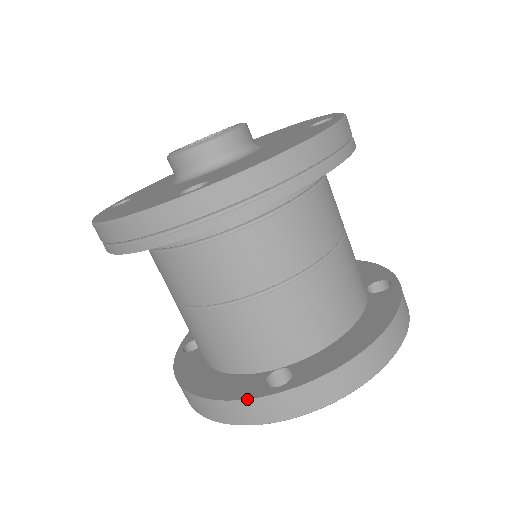
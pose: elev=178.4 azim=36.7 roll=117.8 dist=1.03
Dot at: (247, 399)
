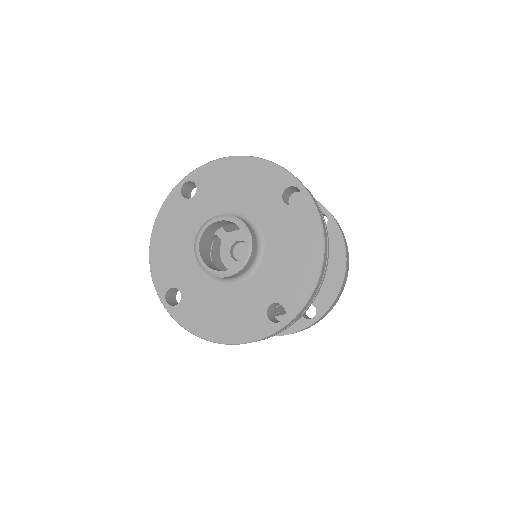
Dot at: occluded
